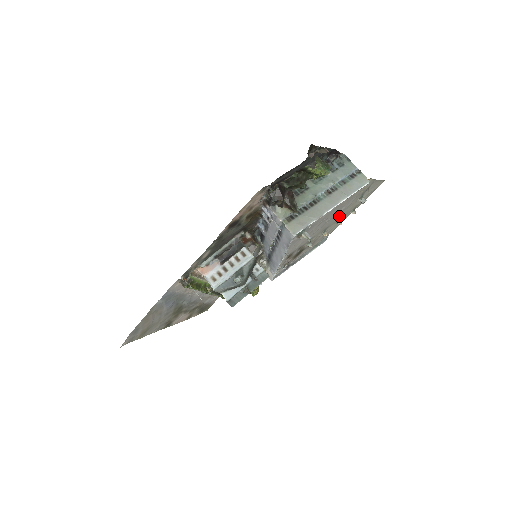
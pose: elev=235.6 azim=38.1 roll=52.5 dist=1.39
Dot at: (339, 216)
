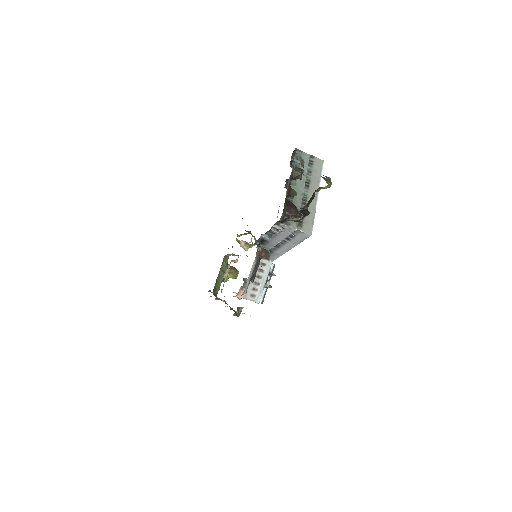
Dot at: occluded
